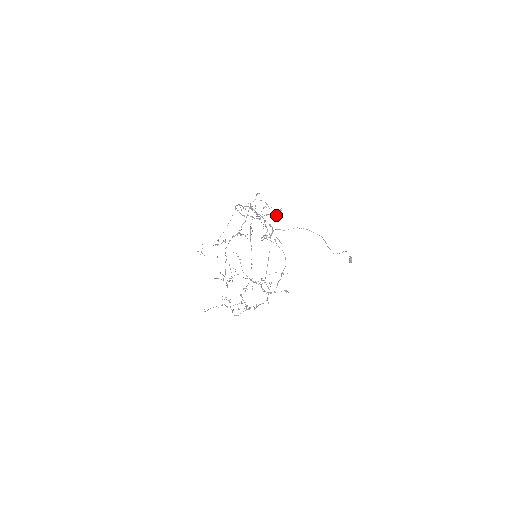
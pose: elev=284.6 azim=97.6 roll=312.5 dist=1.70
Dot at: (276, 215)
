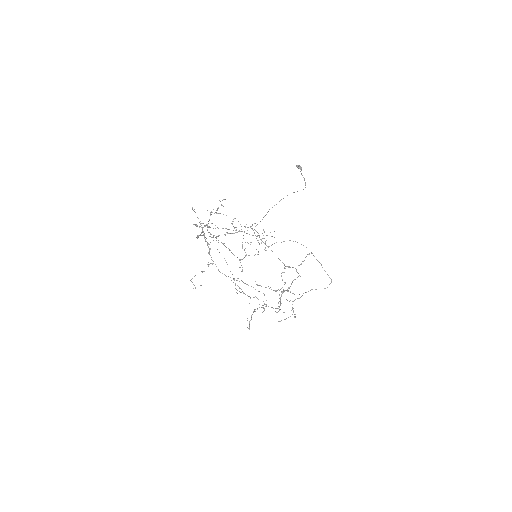
Dot at: occluded
